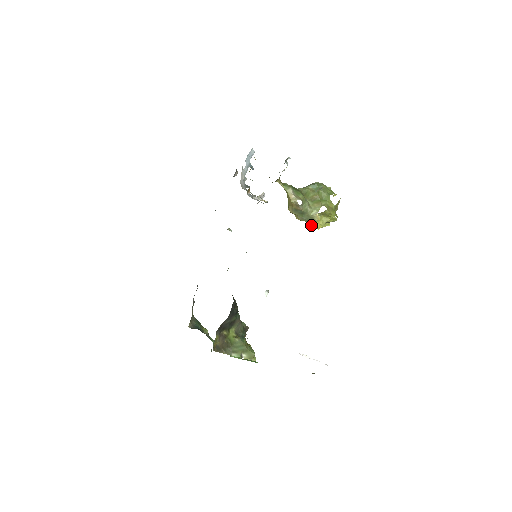
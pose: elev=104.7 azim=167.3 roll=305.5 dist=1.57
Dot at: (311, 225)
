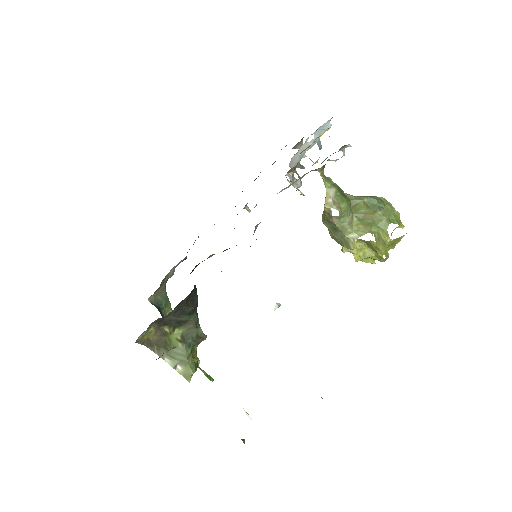
Dot at: (346, 251)
